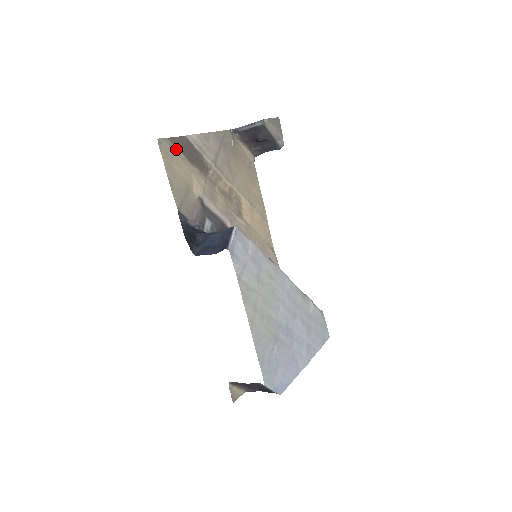
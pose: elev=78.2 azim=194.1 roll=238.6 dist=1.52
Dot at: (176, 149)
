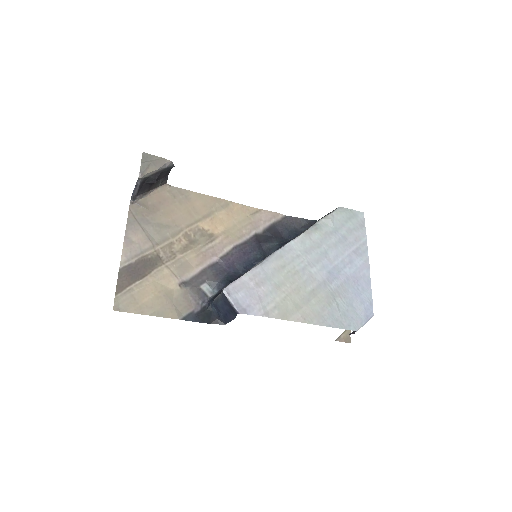
Dot at: (128, 289)
